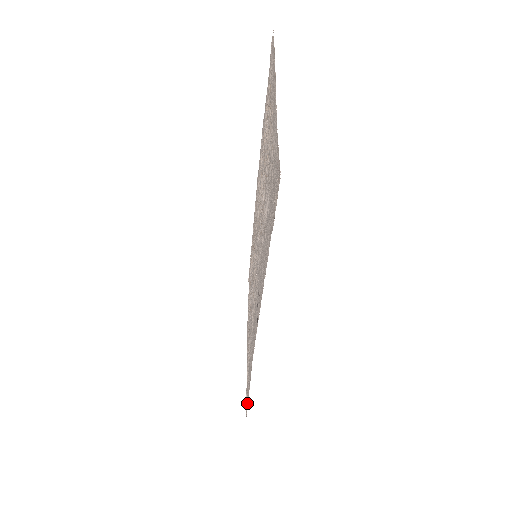
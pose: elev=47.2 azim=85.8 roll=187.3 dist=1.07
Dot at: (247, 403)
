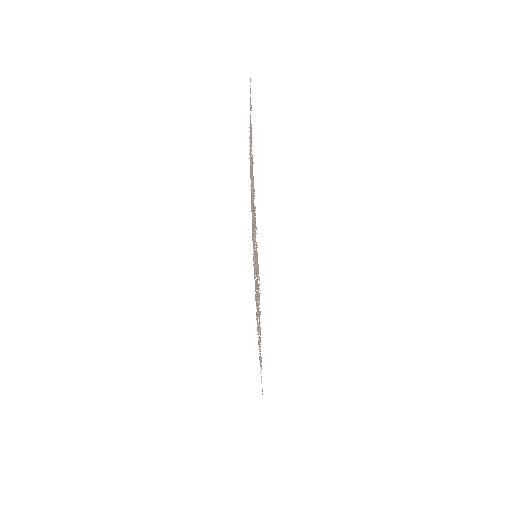
Dot at: (261, 382)
